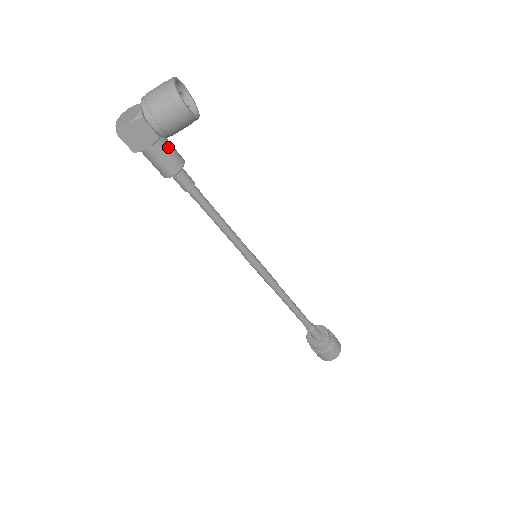
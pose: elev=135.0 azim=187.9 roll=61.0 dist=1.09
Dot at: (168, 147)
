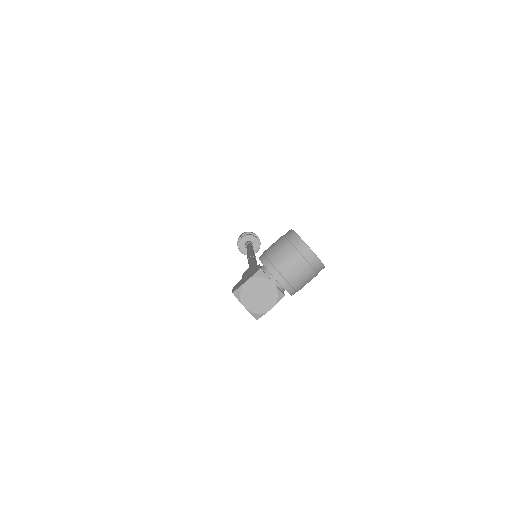
Dot at: occluded
